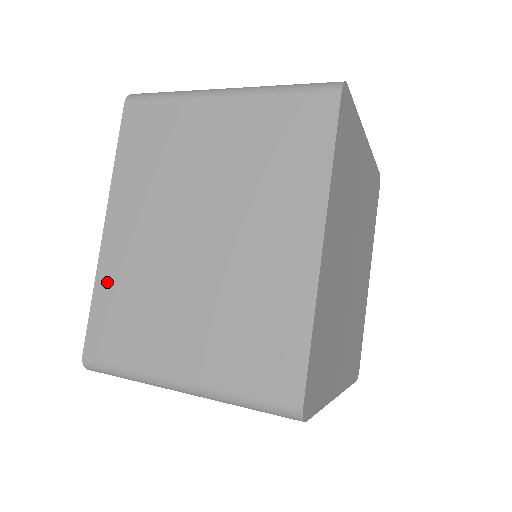
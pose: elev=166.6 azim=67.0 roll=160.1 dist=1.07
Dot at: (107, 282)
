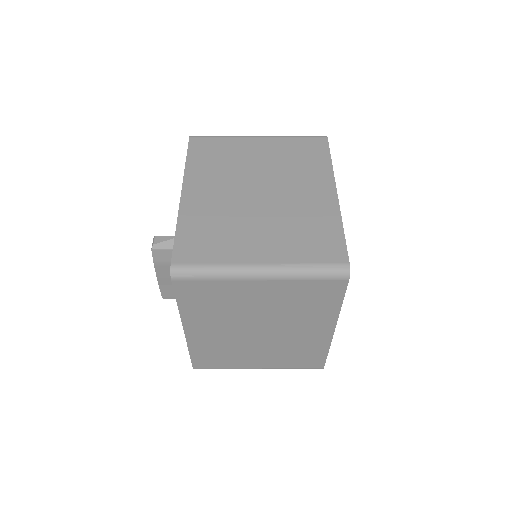
Dot at: (198, 348)
